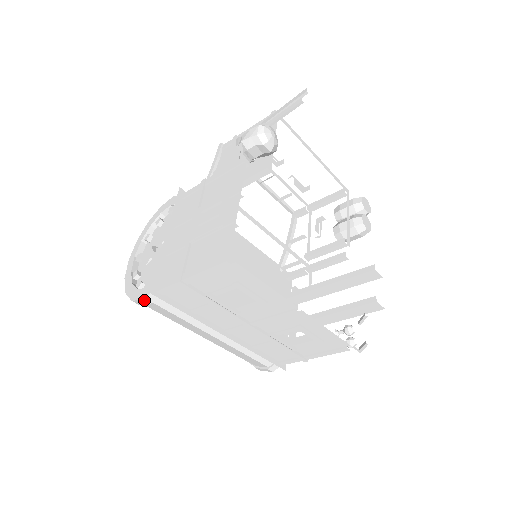
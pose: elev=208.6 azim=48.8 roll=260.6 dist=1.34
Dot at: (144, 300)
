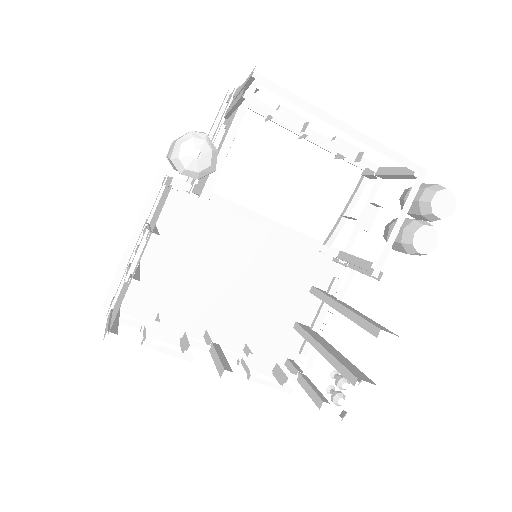
Dot at: occluded
